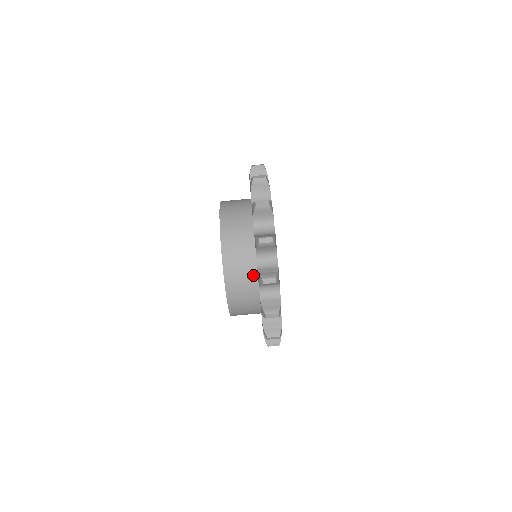
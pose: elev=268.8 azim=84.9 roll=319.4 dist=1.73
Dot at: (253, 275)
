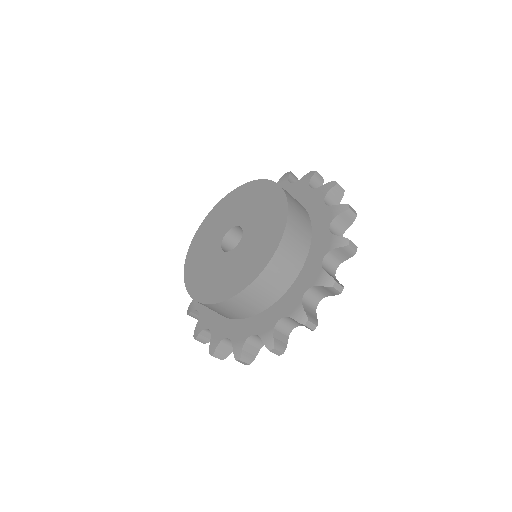
Dot at: (237, 317)
